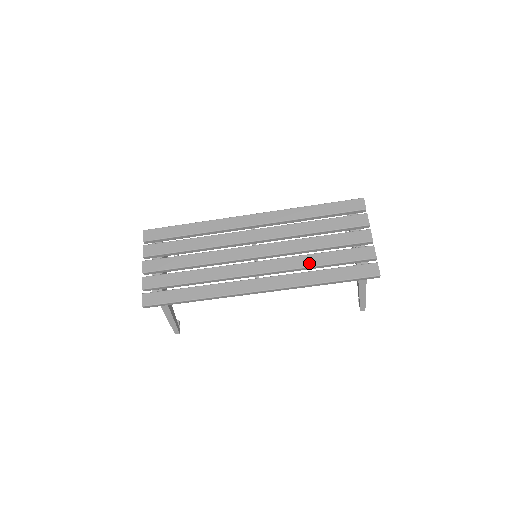
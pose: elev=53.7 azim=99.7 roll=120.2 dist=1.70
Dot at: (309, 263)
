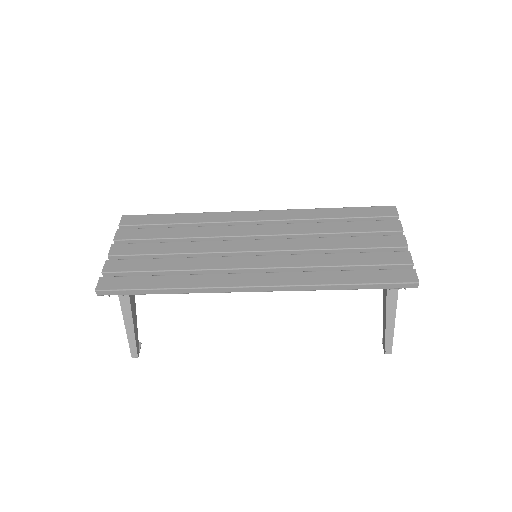
Dot at: (324, 262)
